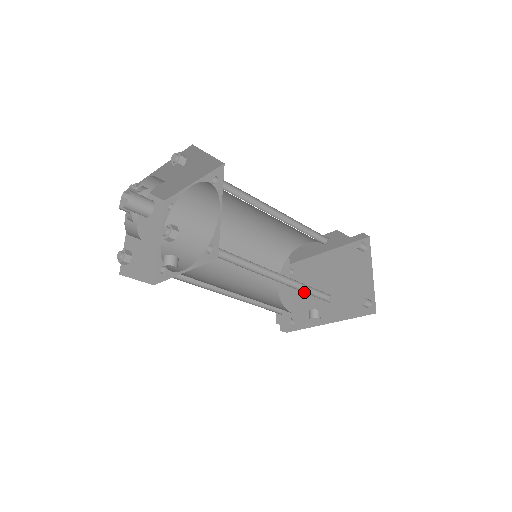
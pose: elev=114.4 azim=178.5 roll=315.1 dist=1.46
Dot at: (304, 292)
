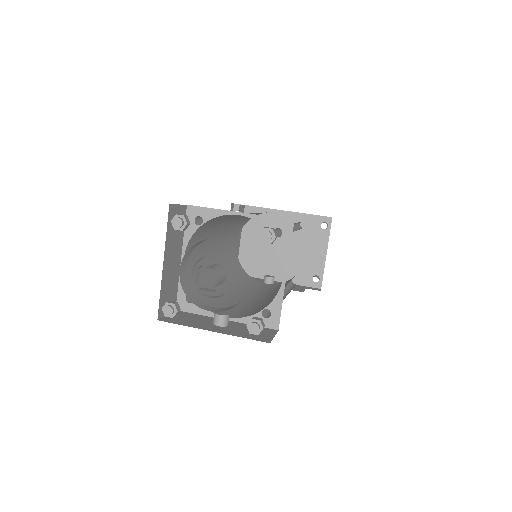
Dot at: (287, 289)
